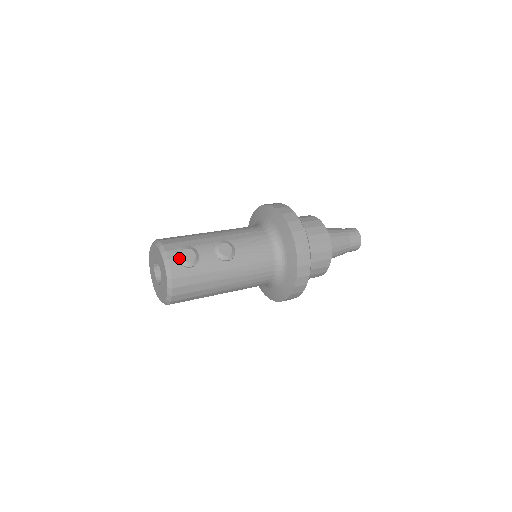
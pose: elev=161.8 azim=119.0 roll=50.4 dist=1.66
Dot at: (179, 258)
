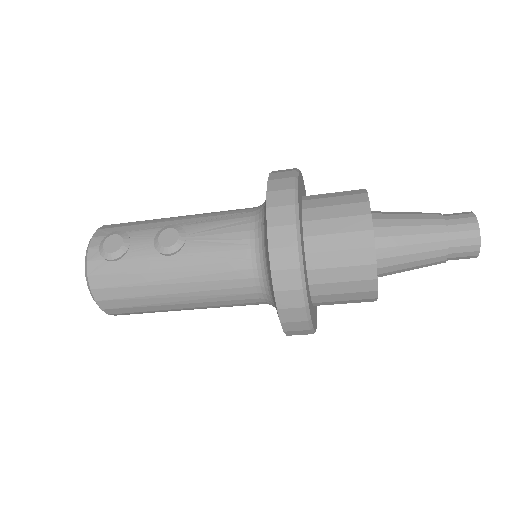
Dot at: (101, 247)
